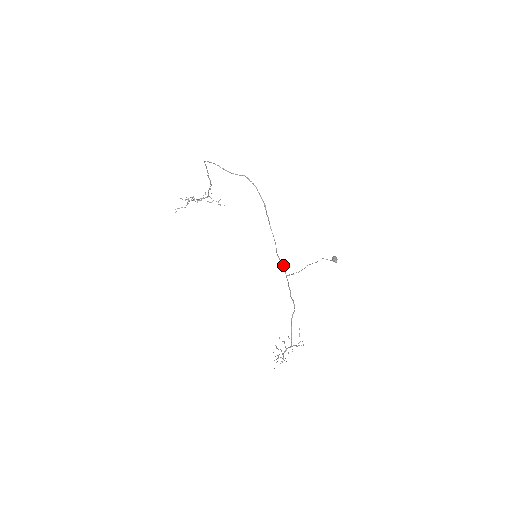
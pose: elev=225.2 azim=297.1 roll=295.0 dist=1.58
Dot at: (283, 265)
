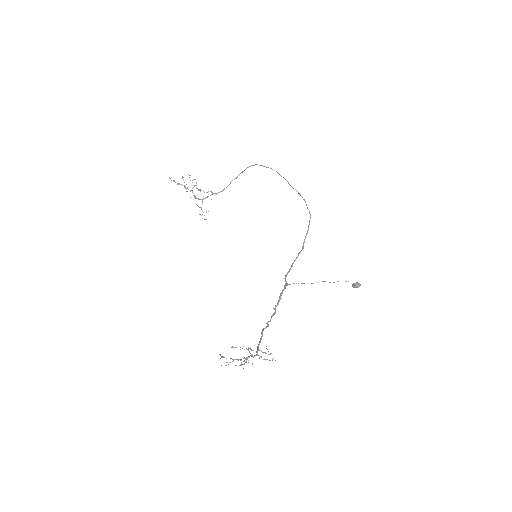
Dot at: (286, 275)
